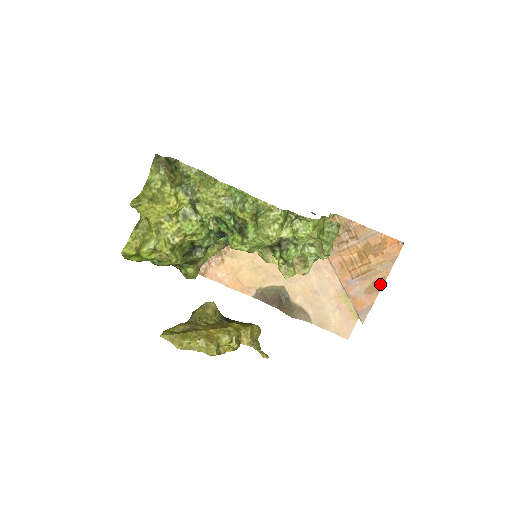
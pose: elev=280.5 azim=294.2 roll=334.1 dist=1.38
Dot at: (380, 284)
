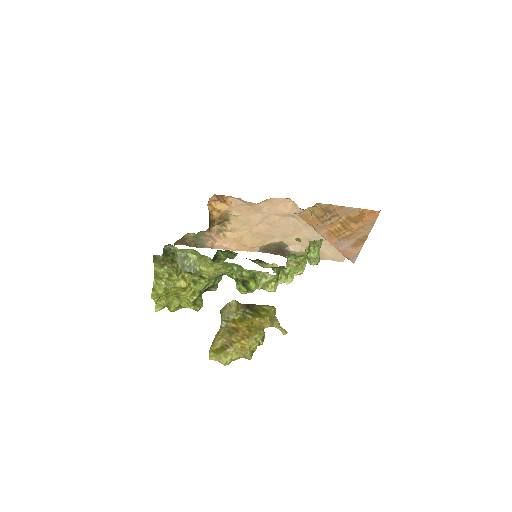
Dot at: (364, 240)
